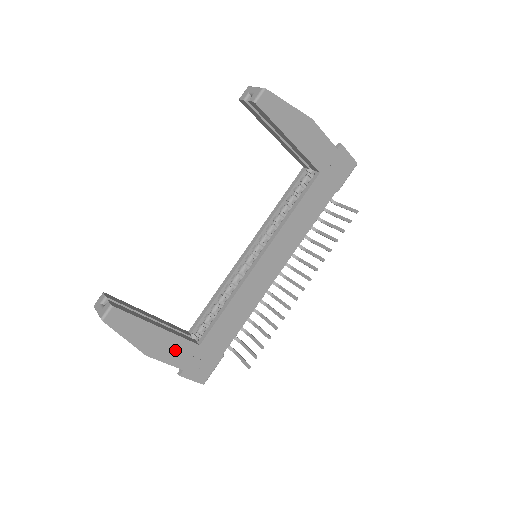
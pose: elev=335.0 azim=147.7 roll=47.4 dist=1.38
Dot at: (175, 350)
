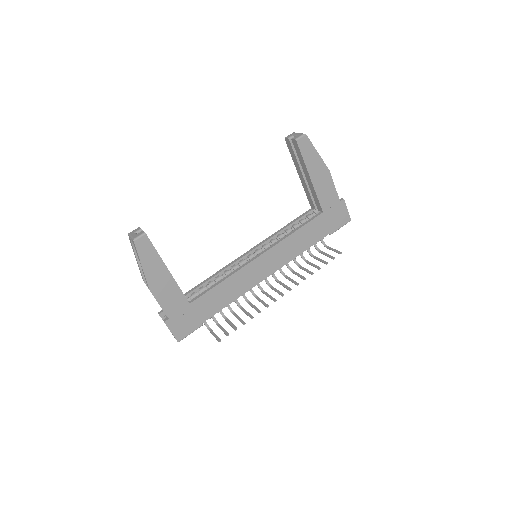
Dot at: (171, 297)
